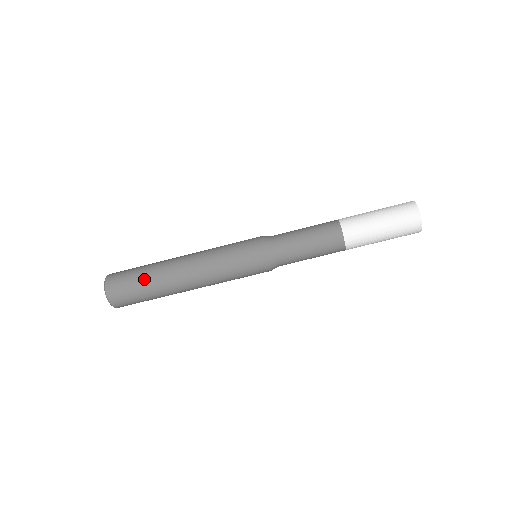
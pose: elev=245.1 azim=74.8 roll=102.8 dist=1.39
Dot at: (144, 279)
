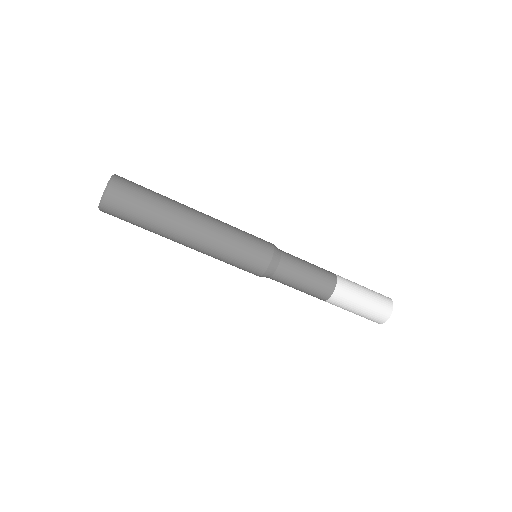
Dot at: (156, 200)
